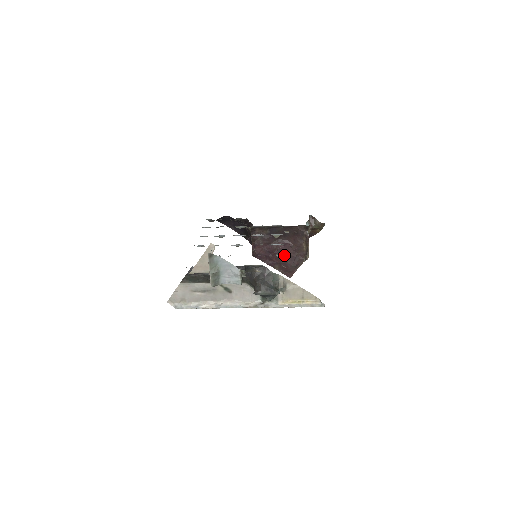
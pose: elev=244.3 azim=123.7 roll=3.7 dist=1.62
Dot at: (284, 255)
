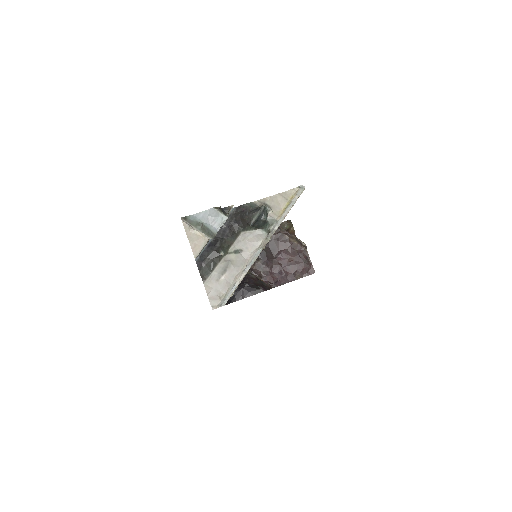
Dot at: (290, 262)
